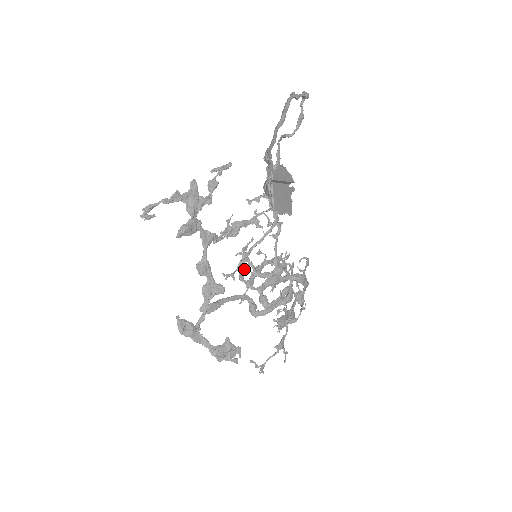
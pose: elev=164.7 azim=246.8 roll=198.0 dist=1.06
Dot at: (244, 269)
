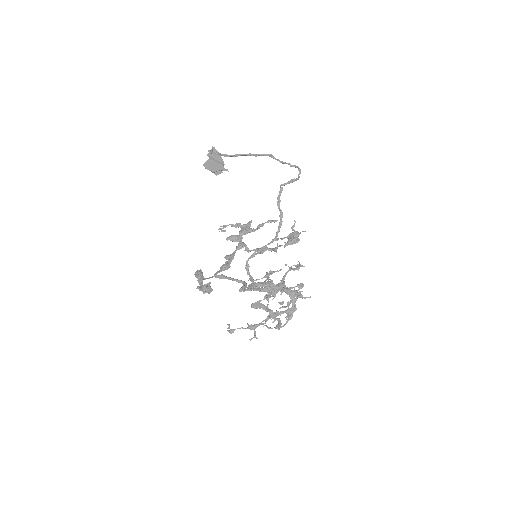
Dot at: occluded
